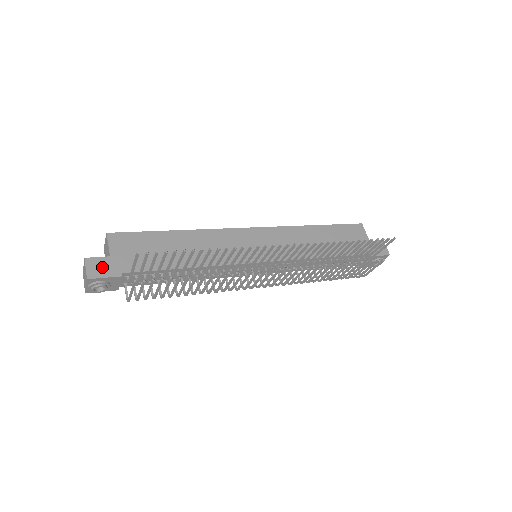
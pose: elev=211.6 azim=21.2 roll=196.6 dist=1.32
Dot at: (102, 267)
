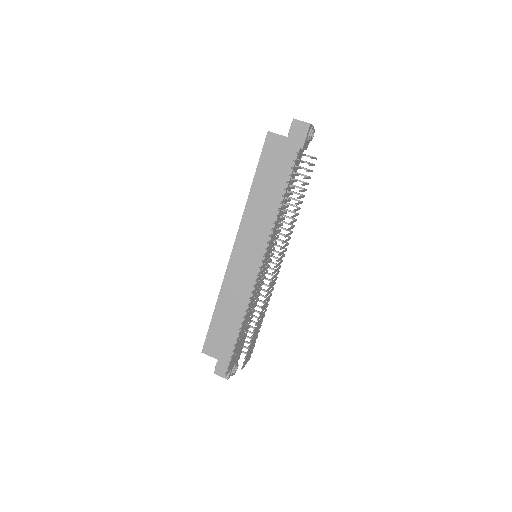
Dot at: (223, 368)
